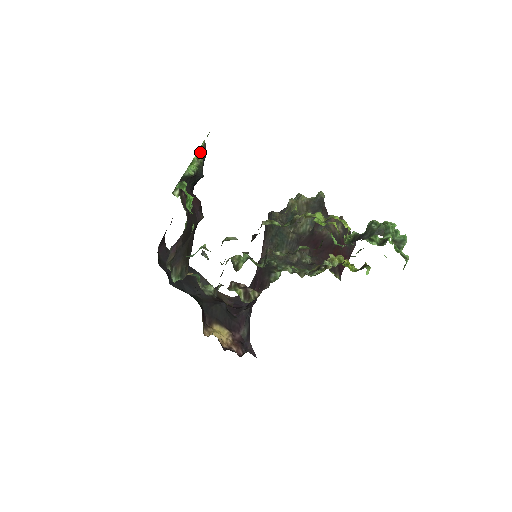
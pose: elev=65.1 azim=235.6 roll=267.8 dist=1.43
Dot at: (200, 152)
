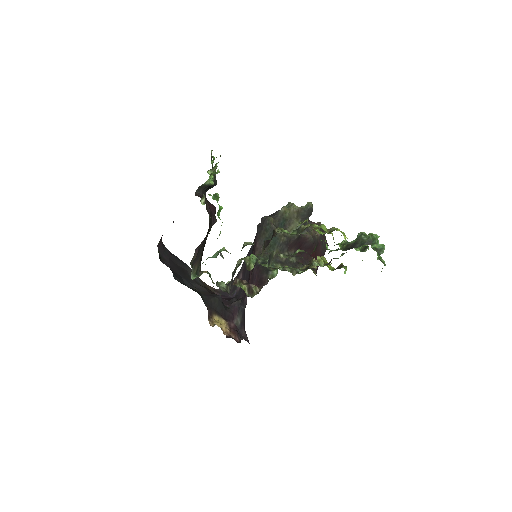
Dot at: (217, 163)
